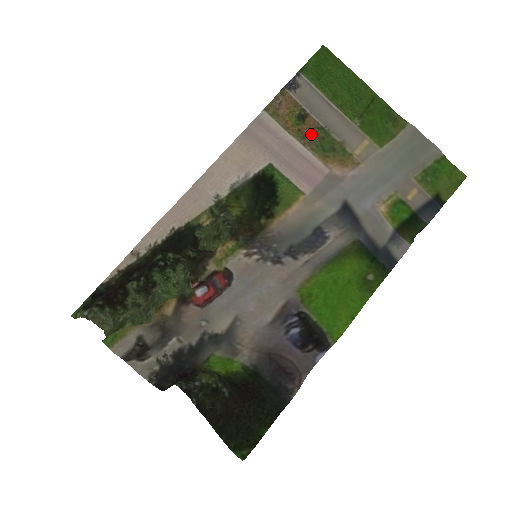
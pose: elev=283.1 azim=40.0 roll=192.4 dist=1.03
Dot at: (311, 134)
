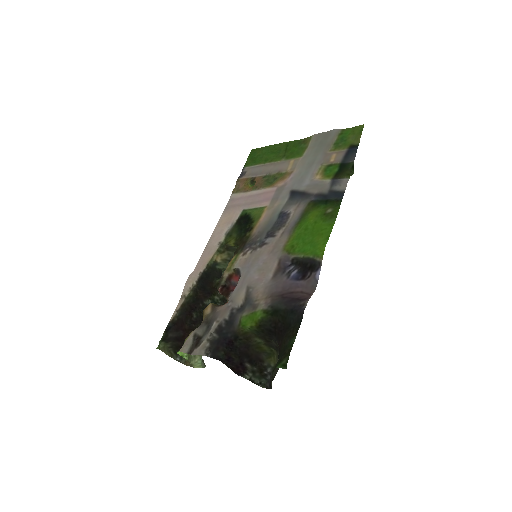
Dot at: (260, 183)
